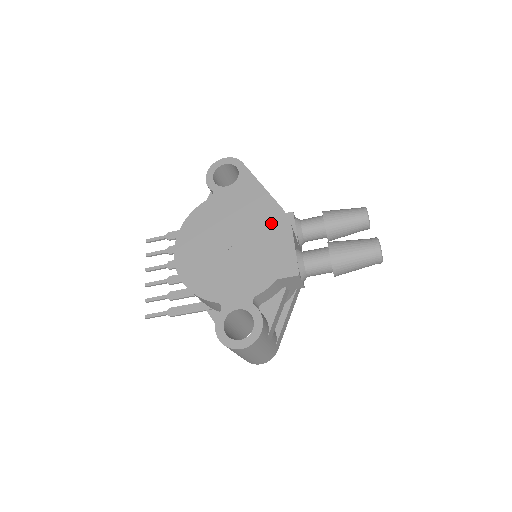
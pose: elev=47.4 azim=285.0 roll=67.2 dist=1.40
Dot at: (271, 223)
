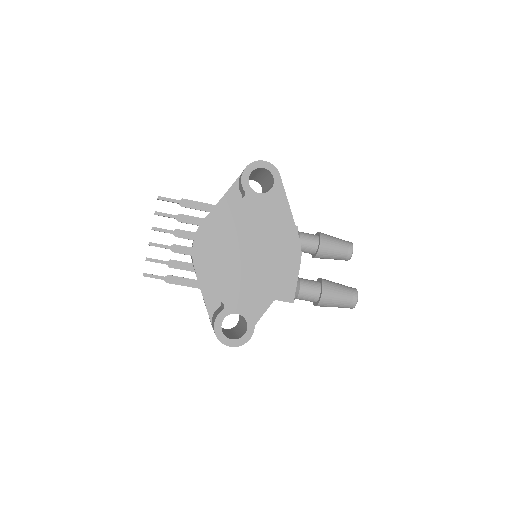
Dot at: (286, 248)
